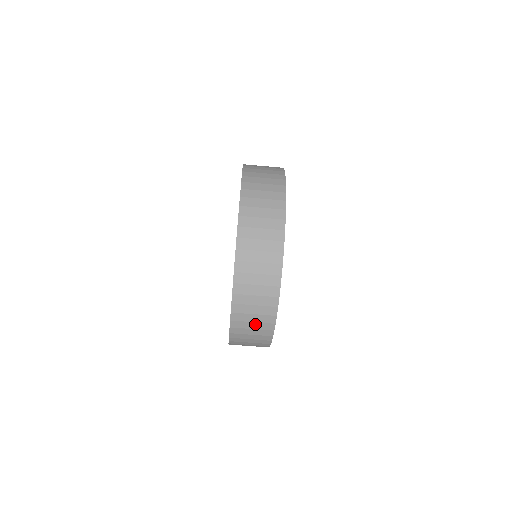
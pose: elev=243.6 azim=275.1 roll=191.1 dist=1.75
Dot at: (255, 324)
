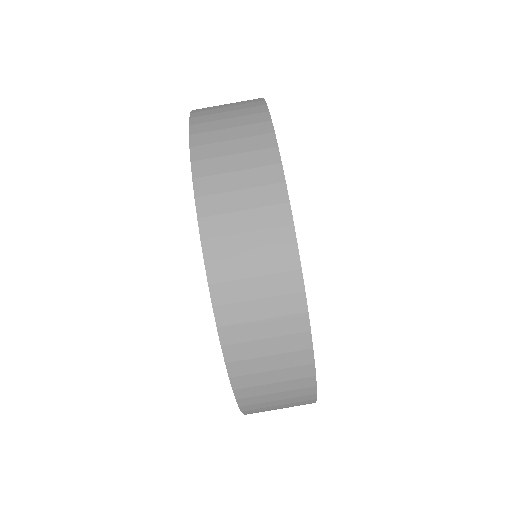
Dot at: (253, 237)
